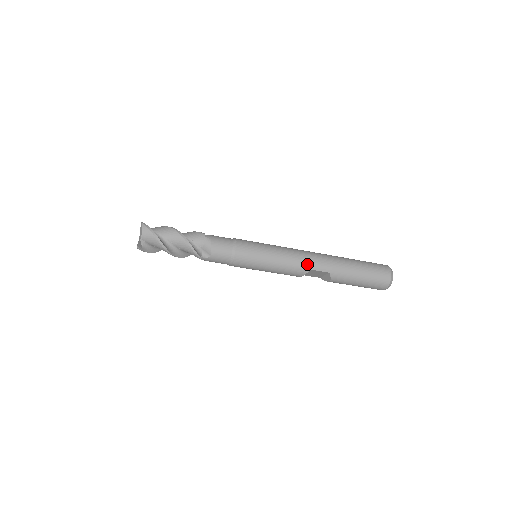
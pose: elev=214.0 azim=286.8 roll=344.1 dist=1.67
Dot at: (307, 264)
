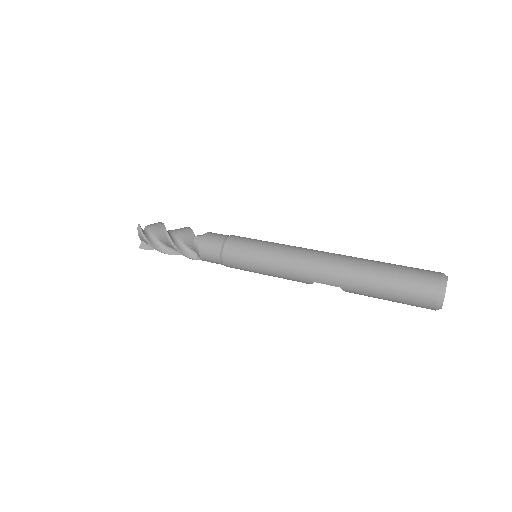
Dot at: (307, 276)
